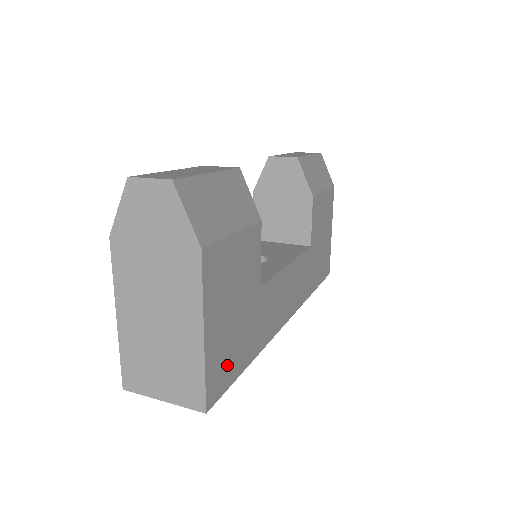
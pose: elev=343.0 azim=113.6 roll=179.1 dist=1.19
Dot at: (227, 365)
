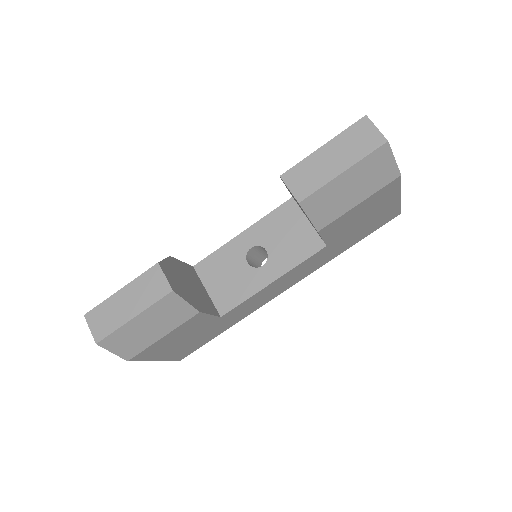
Dot at: (193, 347)
